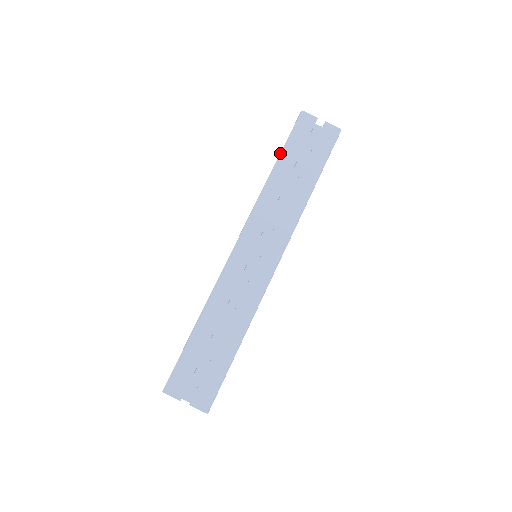
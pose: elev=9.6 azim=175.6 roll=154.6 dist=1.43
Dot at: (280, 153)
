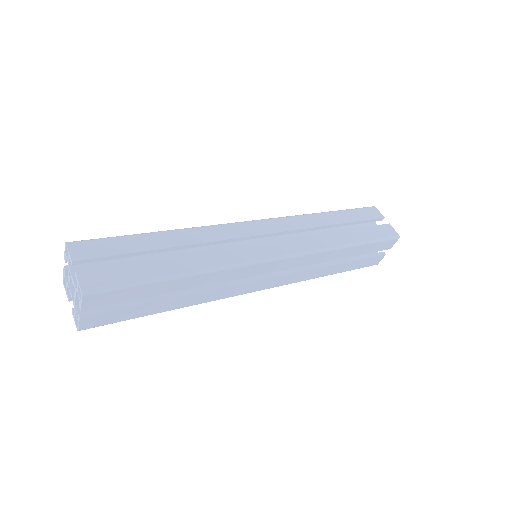
Dot at: occluded
